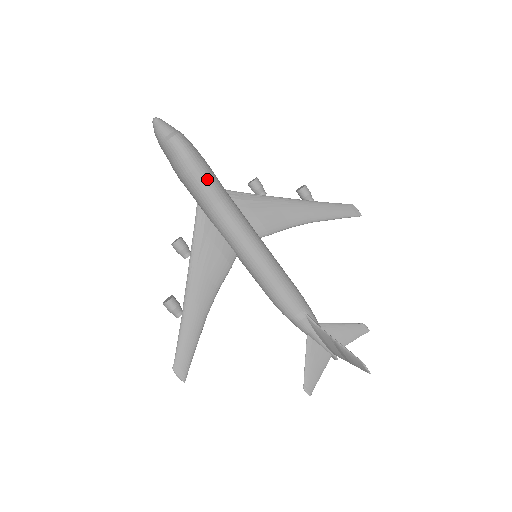
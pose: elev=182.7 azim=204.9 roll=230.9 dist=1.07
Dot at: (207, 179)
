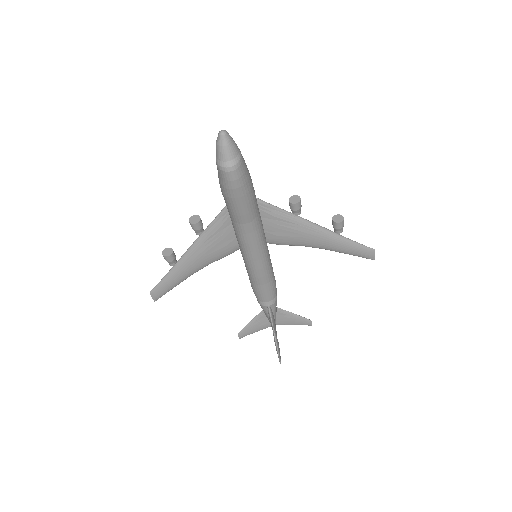
Dot at: (241, 208)
